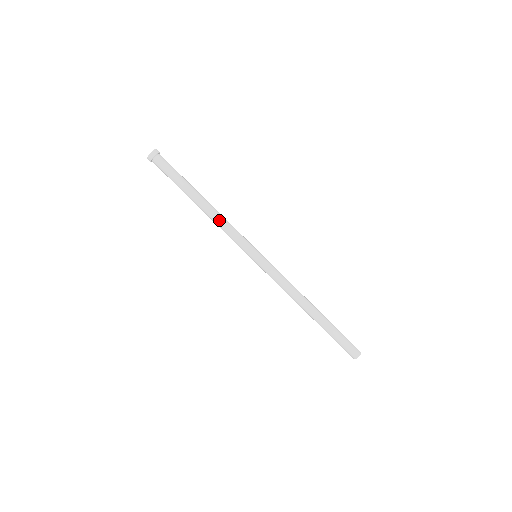
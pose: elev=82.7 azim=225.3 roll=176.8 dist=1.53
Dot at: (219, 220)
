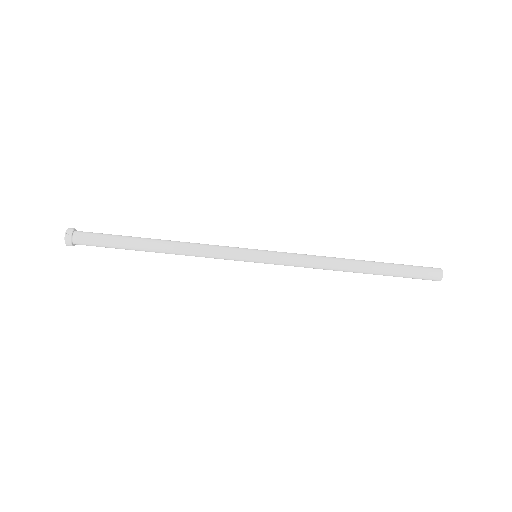
Dot at: (189, 247)
